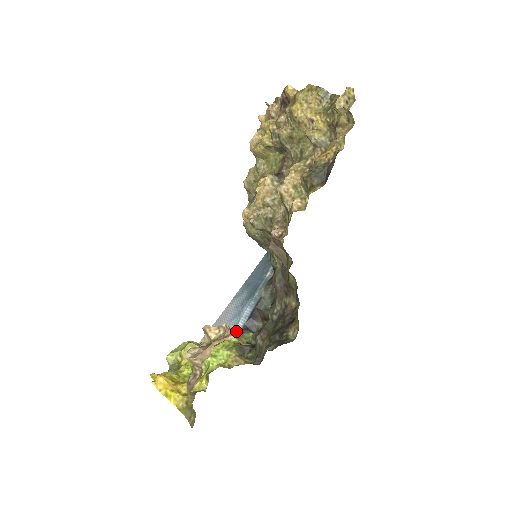
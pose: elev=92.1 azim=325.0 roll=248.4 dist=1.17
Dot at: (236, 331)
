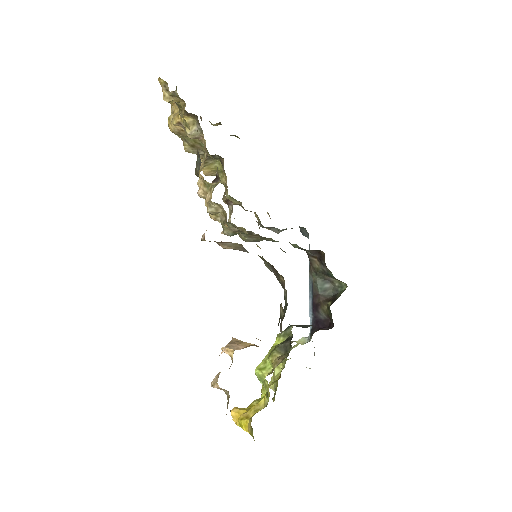
Dot at: (280, 333)
